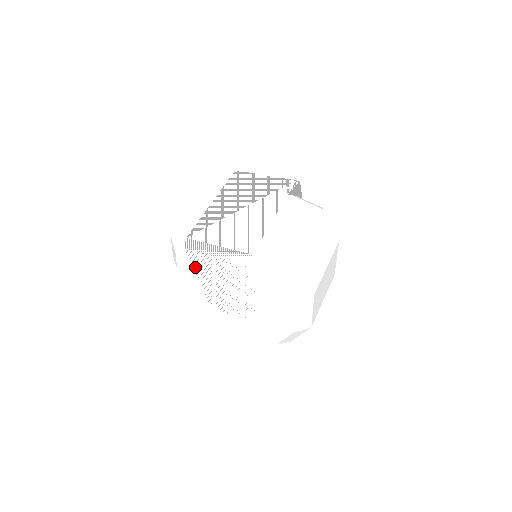
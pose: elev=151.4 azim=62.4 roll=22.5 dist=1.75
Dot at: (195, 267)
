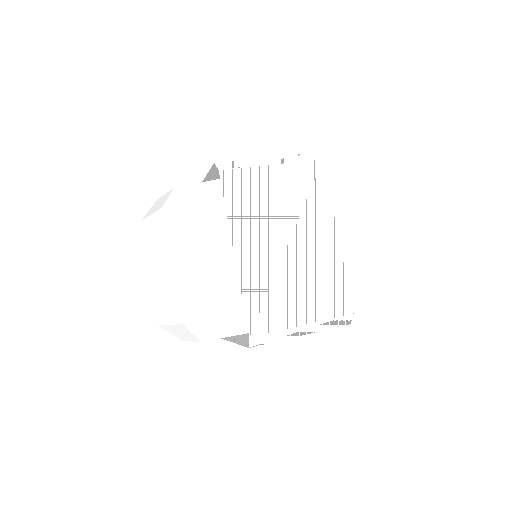
Dot at: (242, 343)
